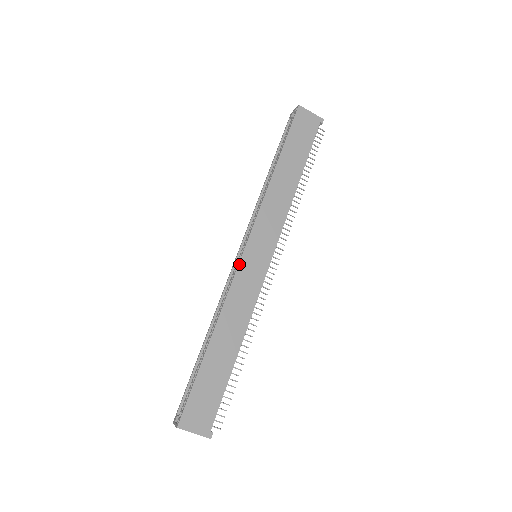
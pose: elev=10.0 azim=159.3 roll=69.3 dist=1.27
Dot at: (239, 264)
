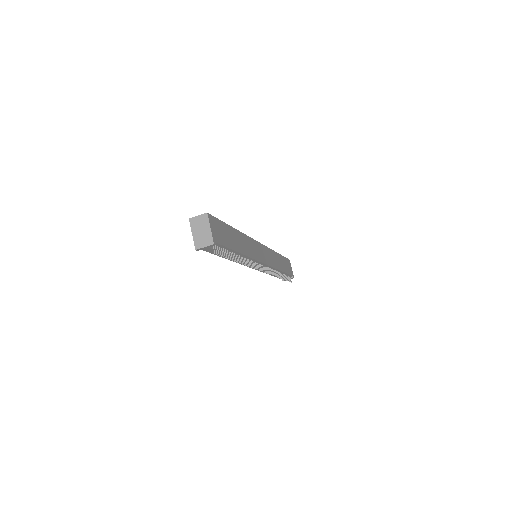
Dot at: (256, 241)
